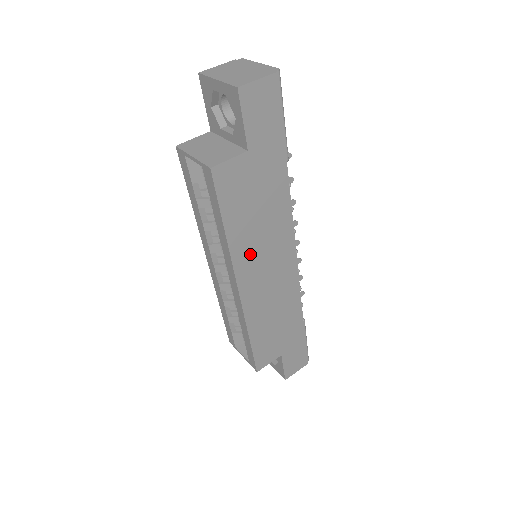
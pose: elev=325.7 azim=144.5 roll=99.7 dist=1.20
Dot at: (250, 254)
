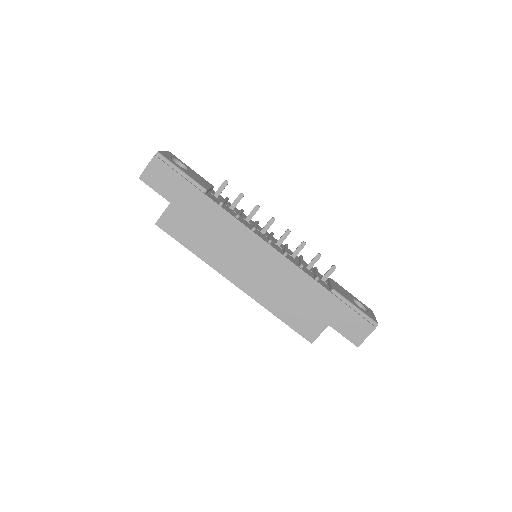
Dot at: (224, 259)
